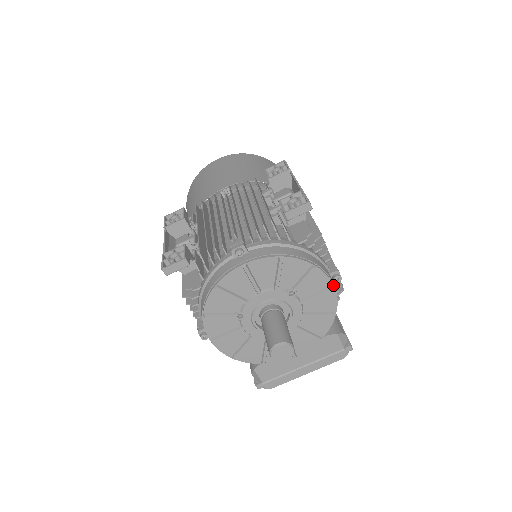
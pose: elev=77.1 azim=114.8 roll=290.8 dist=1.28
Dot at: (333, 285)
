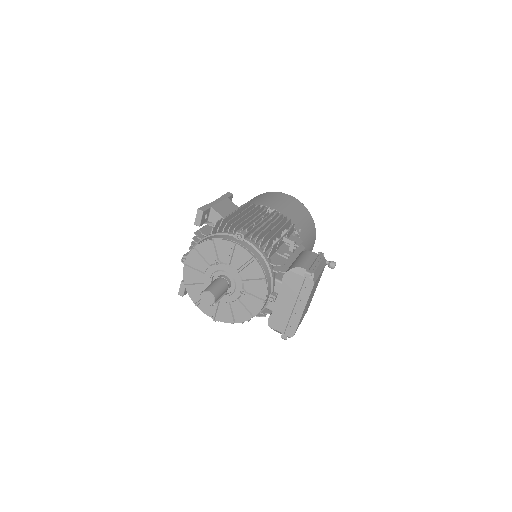
Dot at: (233, 243)
